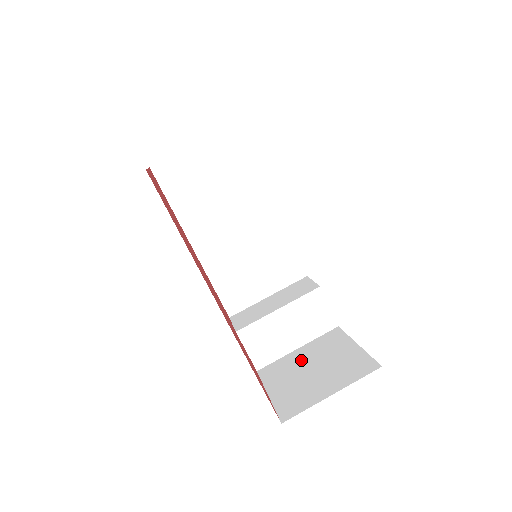
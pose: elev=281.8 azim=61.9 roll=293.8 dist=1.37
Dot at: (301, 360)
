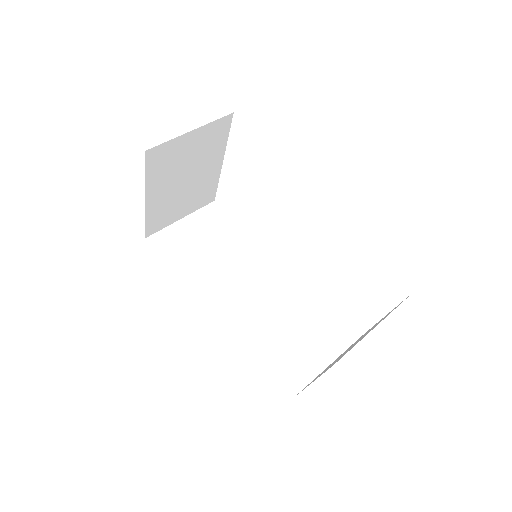
Dot at: occluded
